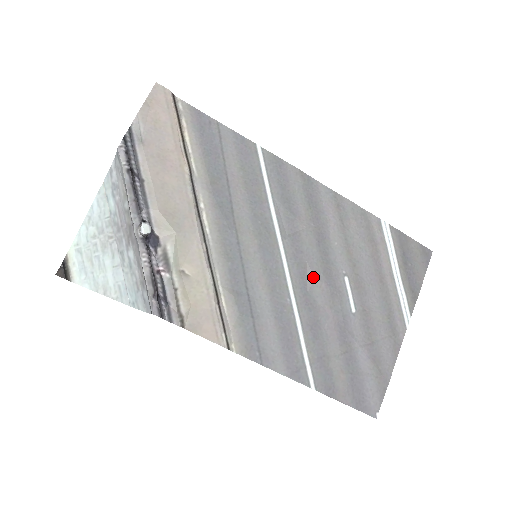
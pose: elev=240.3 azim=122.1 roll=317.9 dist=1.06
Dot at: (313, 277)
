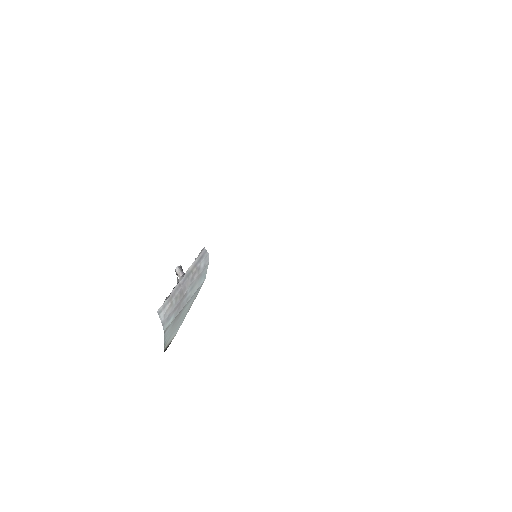
Dot at: occluded
